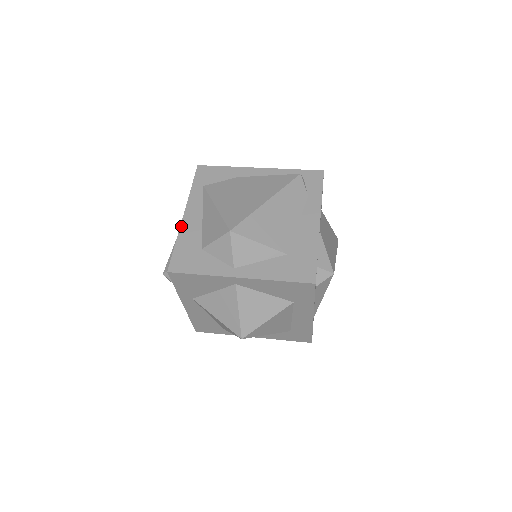
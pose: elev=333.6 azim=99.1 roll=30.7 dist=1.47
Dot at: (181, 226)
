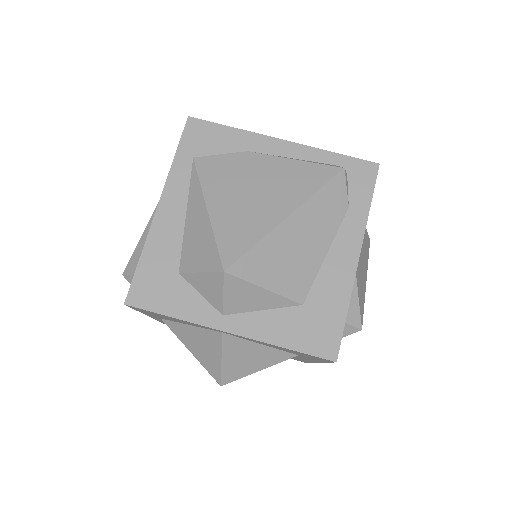
Dot at: (152, 226)
